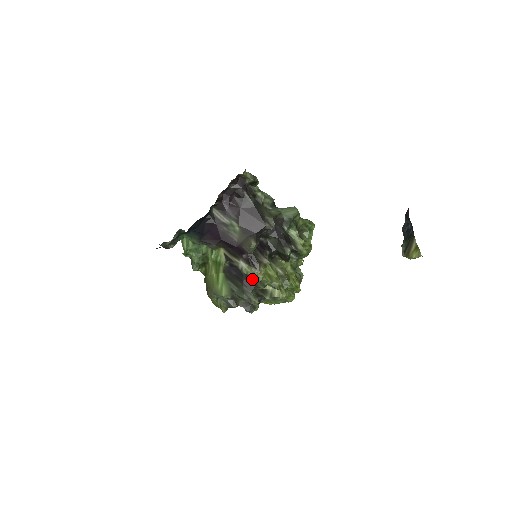
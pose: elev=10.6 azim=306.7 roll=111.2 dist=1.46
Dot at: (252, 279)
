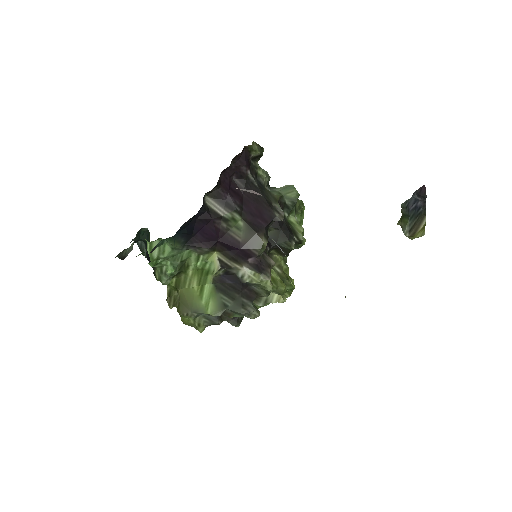
Dot at: (254, 287)
